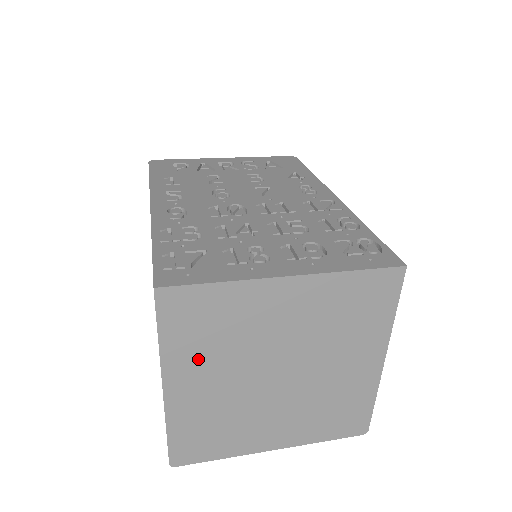
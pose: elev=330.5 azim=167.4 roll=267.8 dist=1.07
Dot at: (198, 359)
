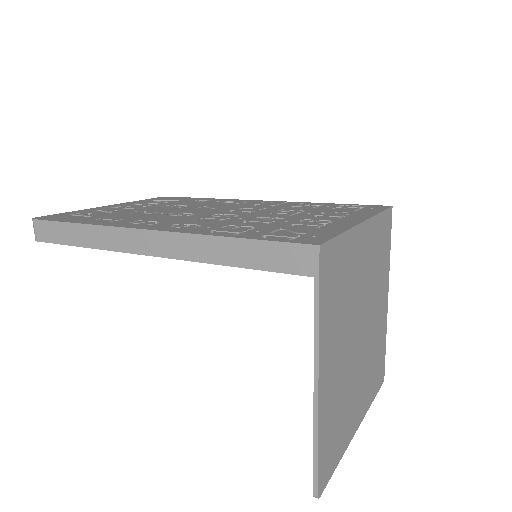
Dot at: (333, 331)
